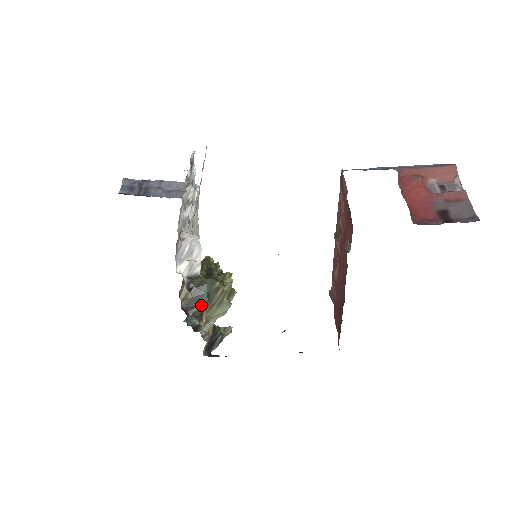
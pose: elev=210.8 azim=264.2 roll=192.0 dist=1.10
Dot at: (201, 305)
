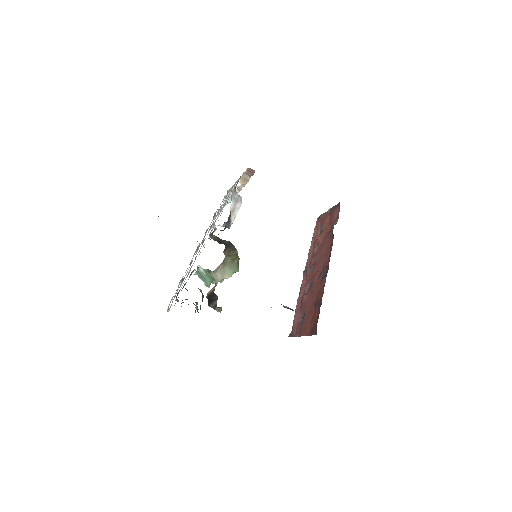
Dot at: (226, 245)
